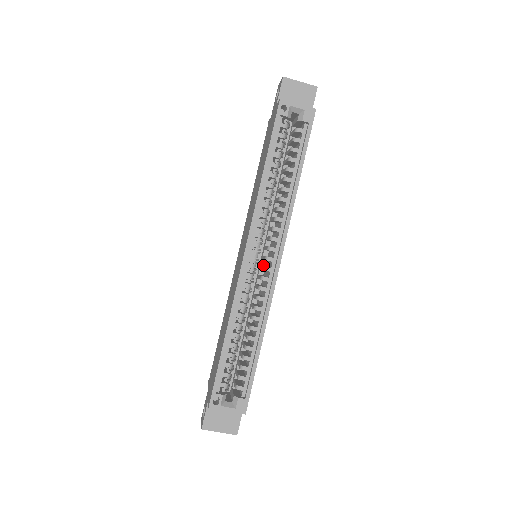
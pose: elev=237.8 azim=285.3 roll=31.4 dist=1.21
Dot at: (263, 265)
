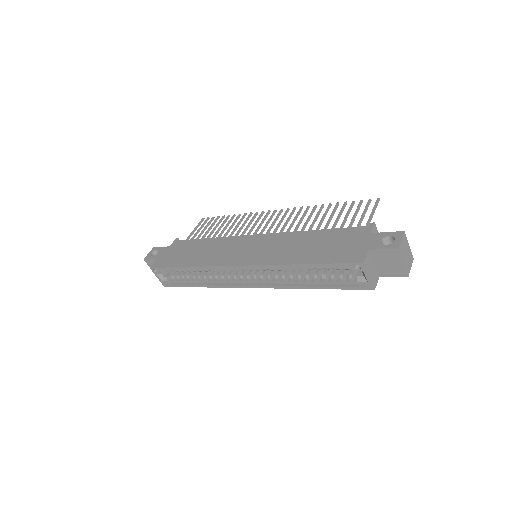
Dot at: occluded
